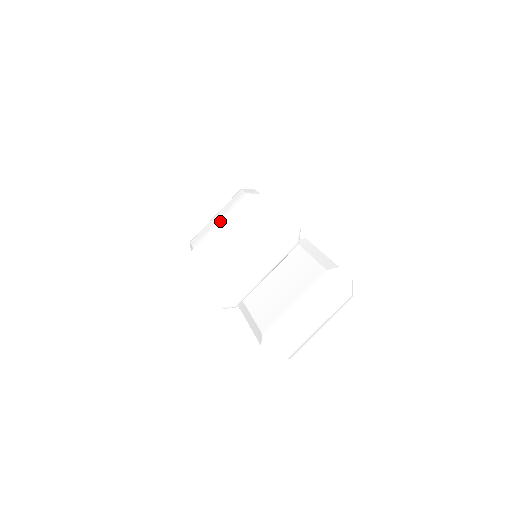
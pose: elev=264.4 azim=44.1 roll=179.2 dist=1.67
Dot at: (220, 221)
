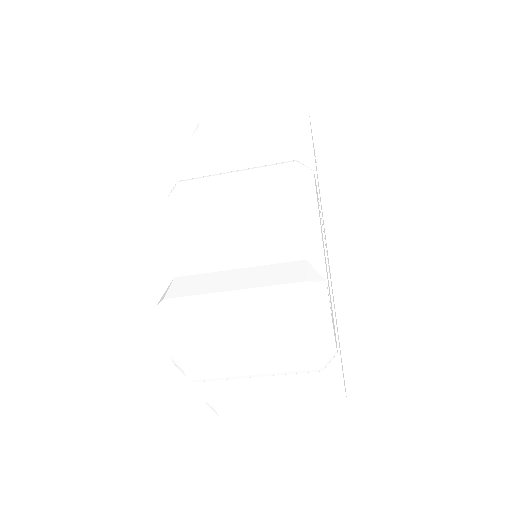
Dot at: (241, 289)
